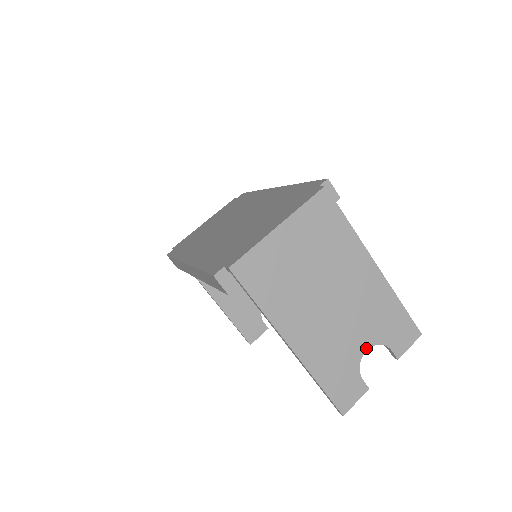
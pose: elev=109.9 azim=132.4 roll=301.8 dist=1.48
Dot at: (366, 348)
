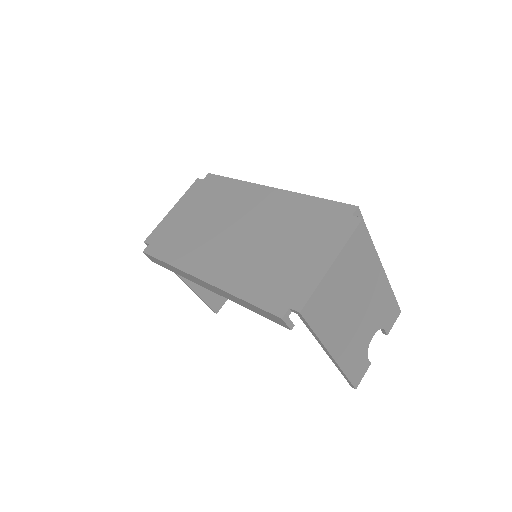
Dot at: (372, 336)
